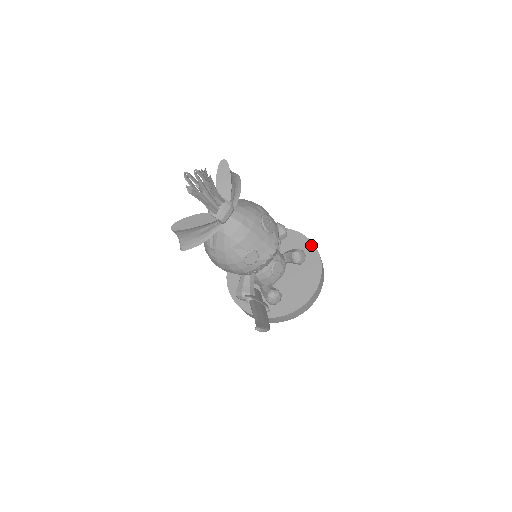
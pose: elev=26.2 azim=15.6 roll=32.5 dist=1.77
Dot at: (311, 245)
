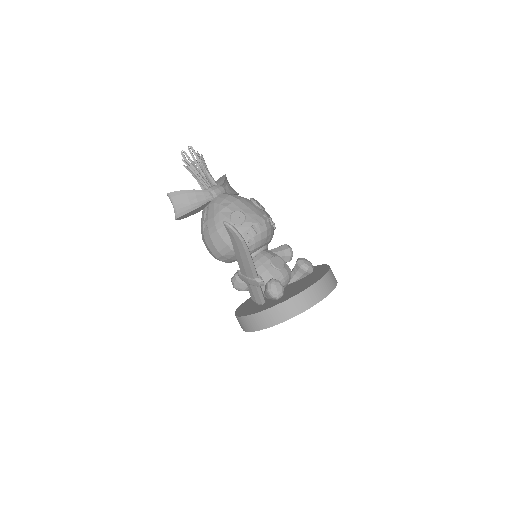
Dot at: (321, 266)
